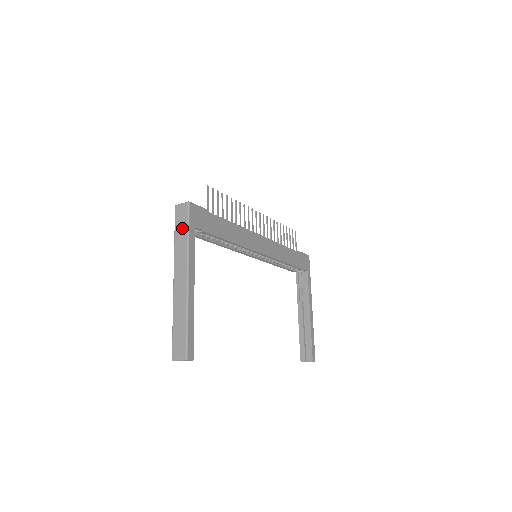
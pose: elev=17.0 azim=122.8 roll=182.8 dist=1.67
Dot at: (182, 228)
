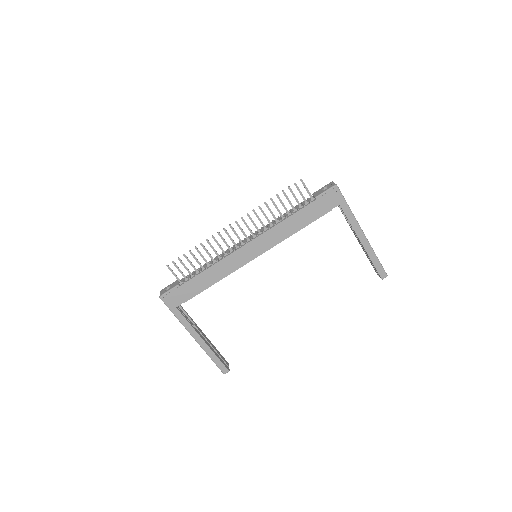
Dot at: occluded
